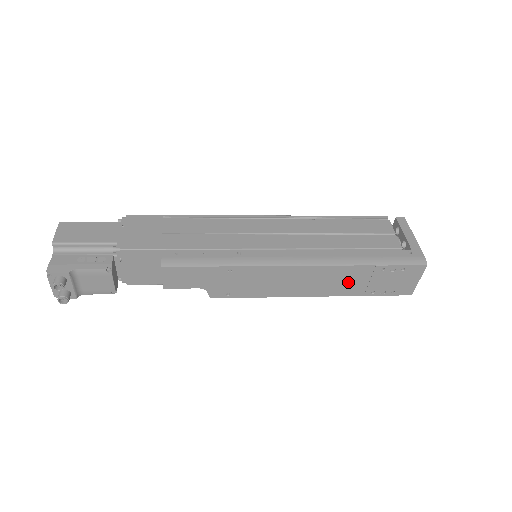
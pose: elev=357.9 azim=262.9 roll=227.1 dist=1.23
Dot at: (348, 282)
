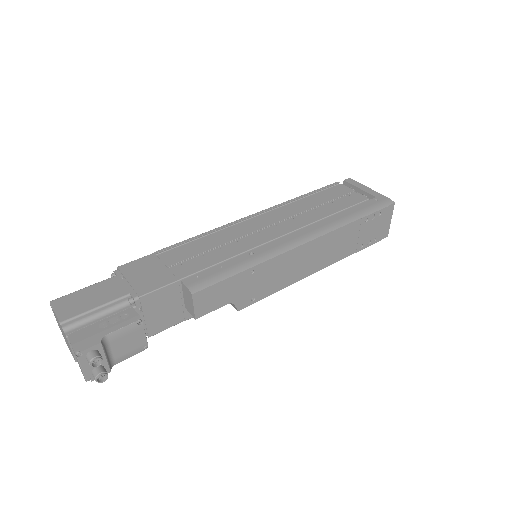
Dot at: (344, 244)
